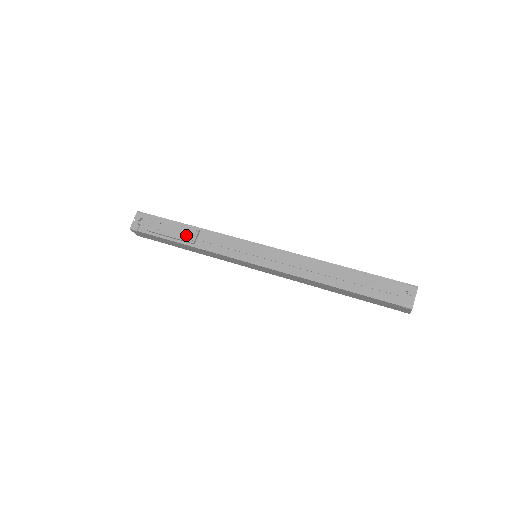
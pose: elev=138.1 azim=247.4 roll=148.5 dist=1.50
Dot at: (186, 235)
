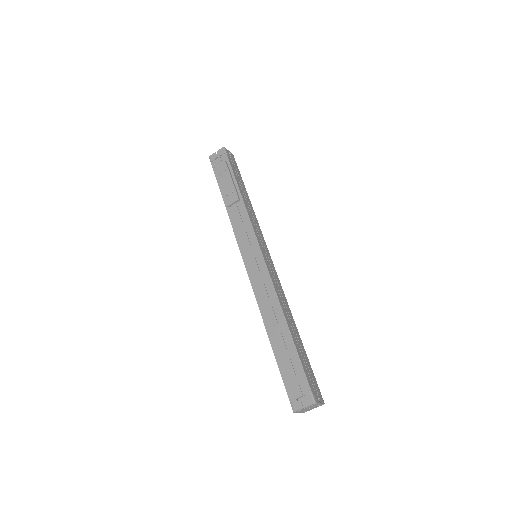
Dot at: (229, 195)
